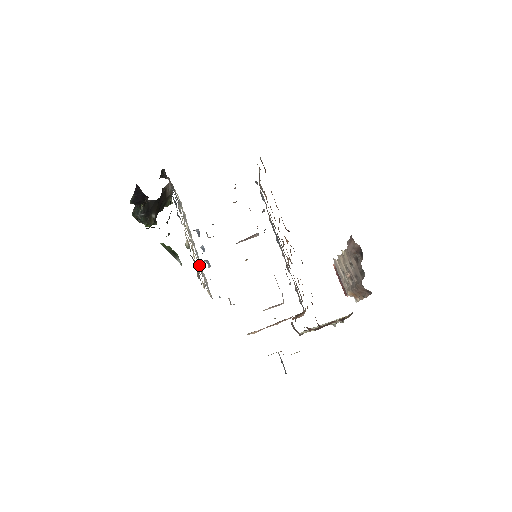
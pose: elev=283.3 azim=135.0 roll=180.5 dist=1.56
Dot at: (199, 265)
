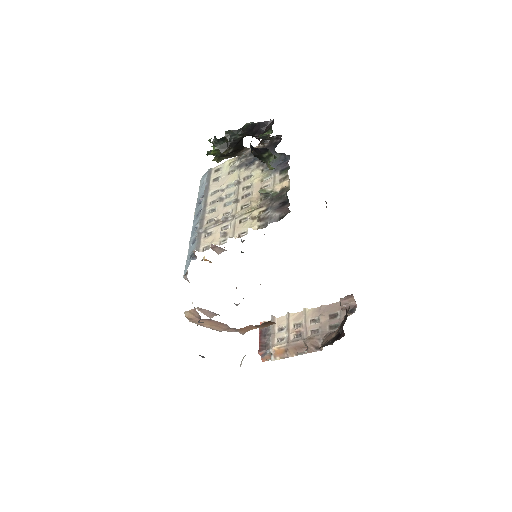
Dot at: (218, 218)
